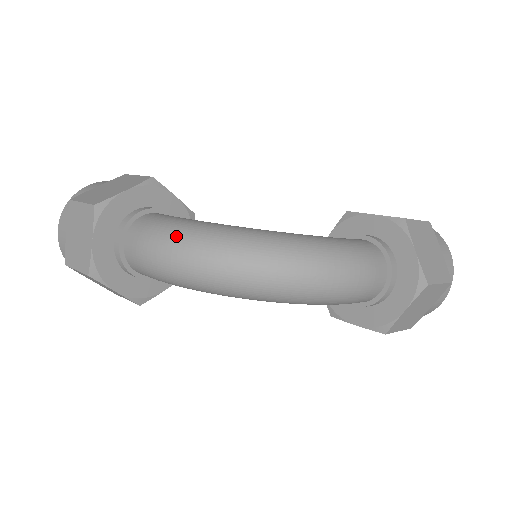
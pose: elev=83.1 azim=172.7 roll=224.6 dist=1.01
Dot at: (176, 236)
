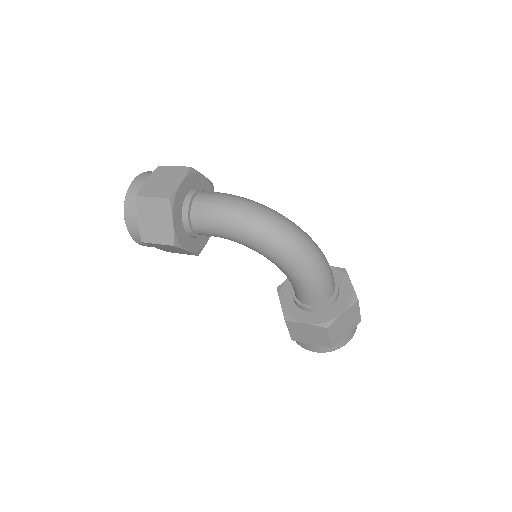
Dot at: (243, 198)
